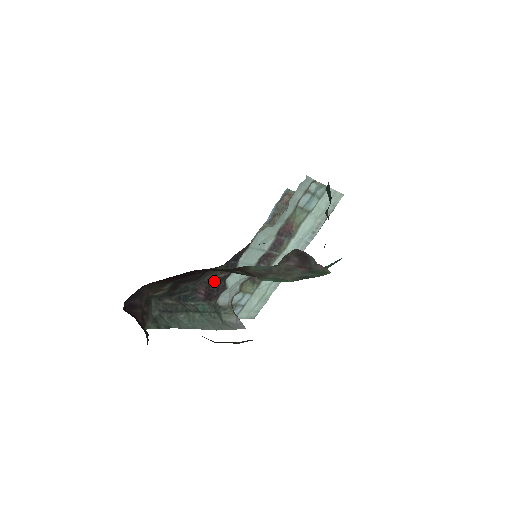
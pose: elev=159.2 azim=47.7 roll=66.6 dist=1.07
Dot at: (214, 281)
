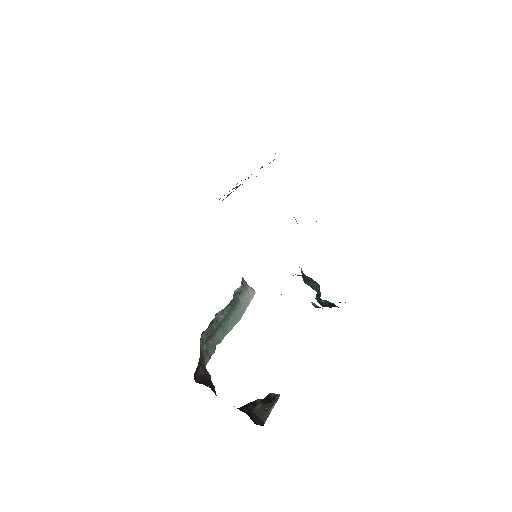
Dot at: occluded
